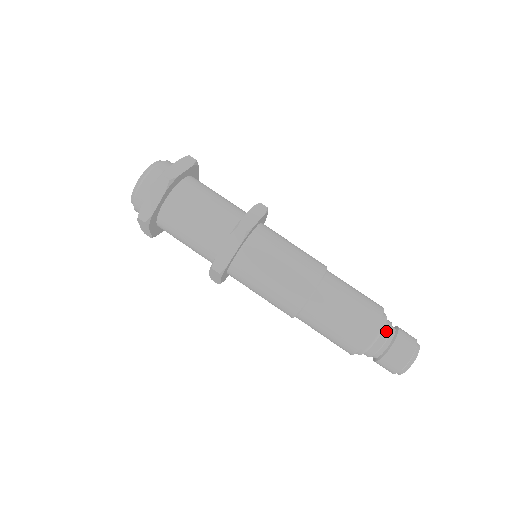
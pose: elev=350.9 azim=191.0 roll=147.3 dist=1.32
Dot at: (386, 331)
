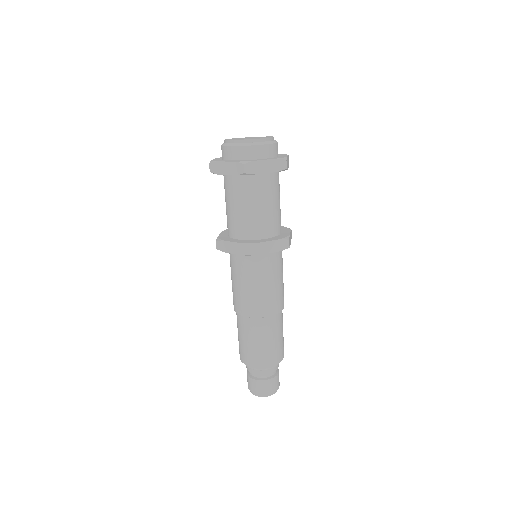
Dot at: (278, 366)
